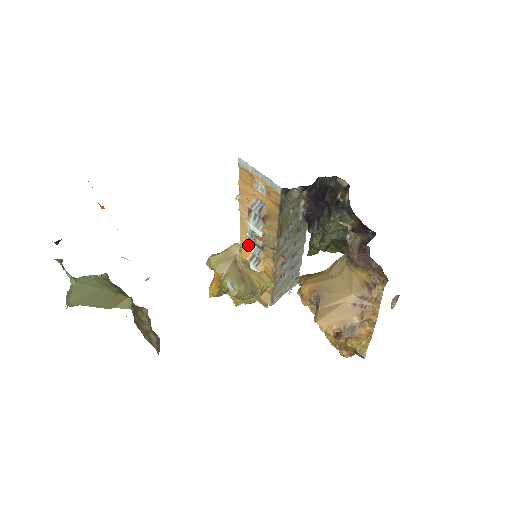
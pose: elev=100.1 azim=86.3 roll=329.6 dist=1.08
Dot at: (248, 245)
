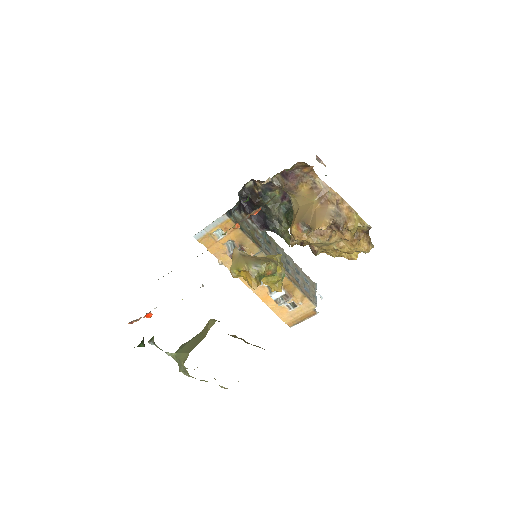
Dot at: (259, 286)
